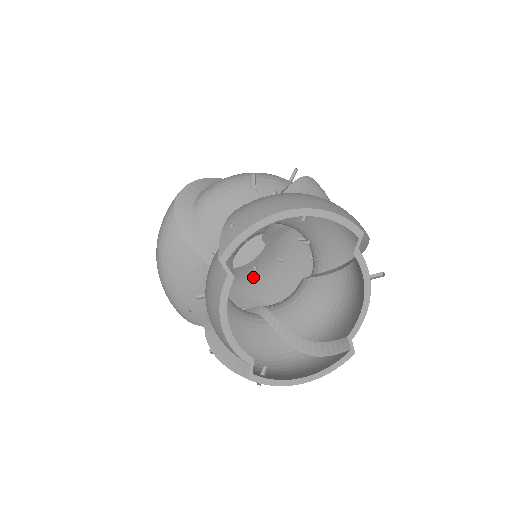
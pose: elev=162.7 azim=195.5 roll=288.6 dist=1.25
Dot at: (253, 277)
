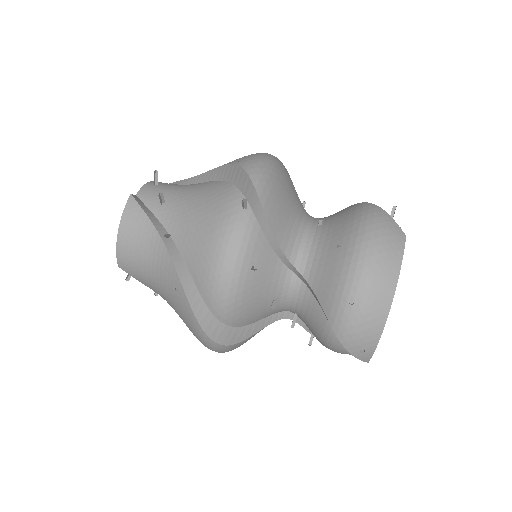
Dot at: occluded
